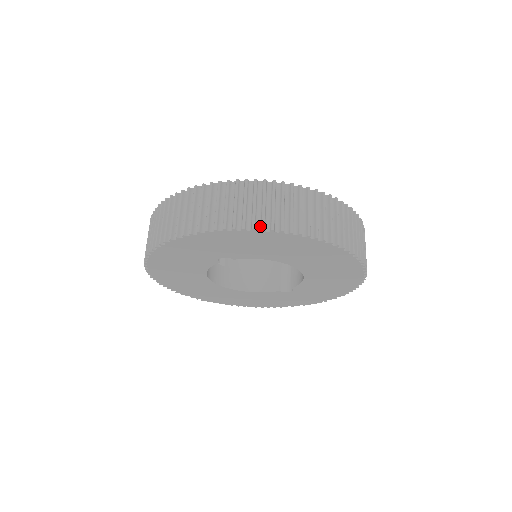
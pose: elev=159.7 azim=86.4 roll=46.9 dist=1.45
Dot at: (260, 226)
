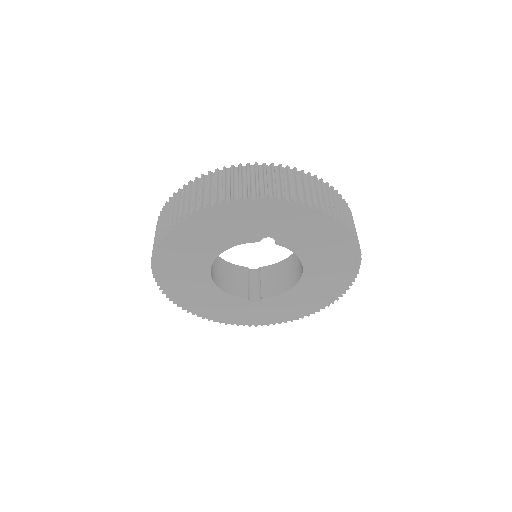
Dot at: (340, 220)
